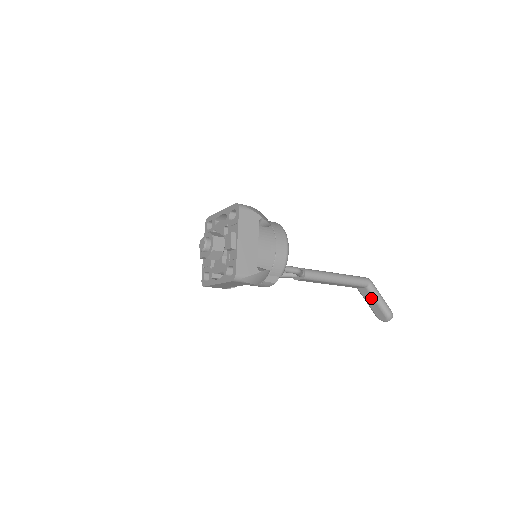
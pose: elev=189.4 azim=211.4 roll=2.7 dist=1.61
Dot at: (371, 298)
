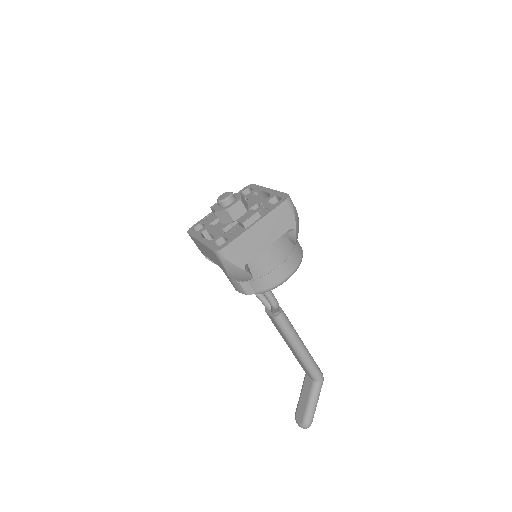
Dot at: (308, 394)
